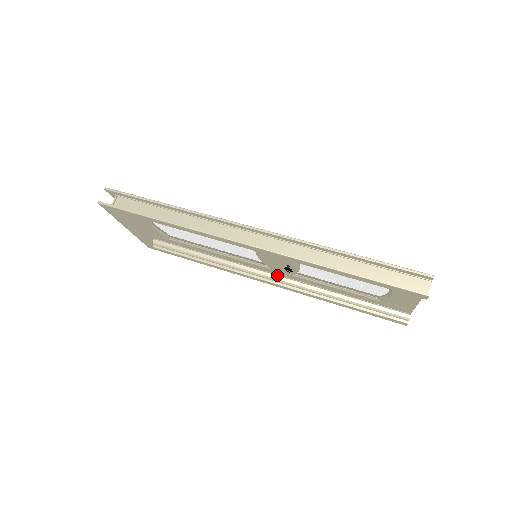
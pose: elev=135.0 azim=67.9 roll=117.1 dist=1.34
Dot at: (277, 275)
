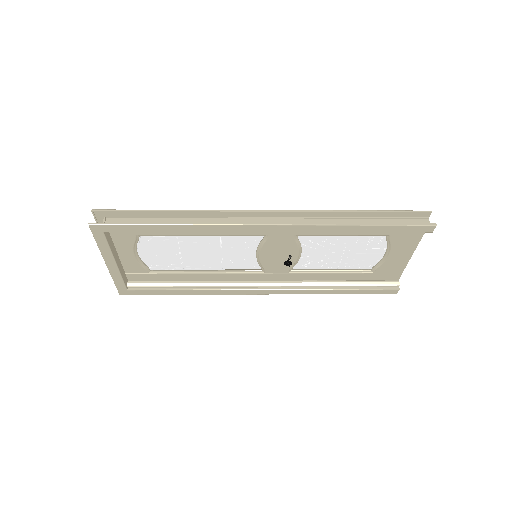
Dot at: (270, 280)
